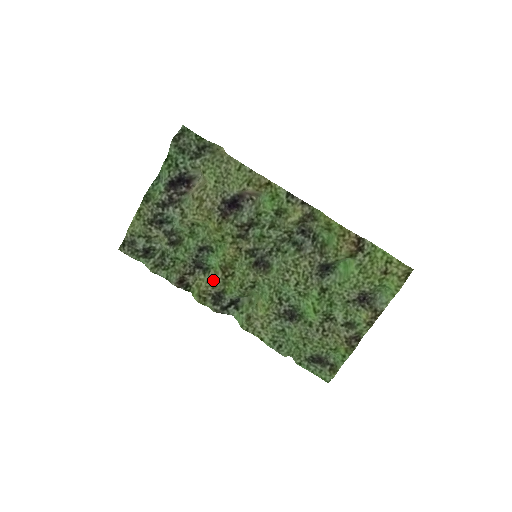
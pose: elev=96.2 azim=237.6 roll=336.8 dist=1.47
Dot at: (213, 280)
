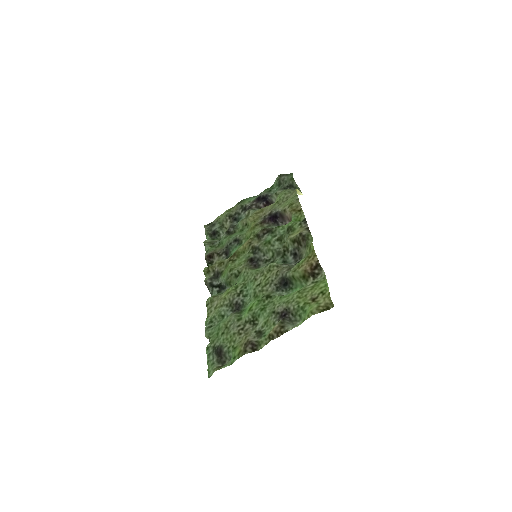
Dot at: (223, 261)
